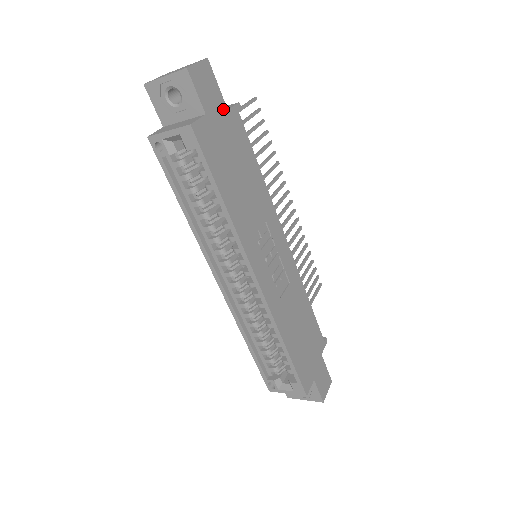
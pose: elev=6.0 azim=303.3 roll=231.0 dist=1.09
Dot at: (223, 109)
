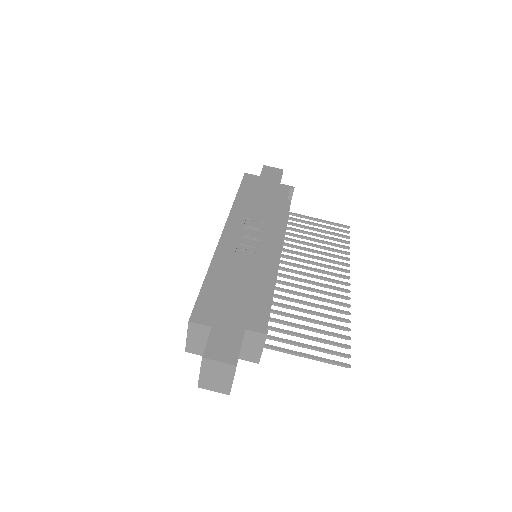
Dot at: (277, 182)
